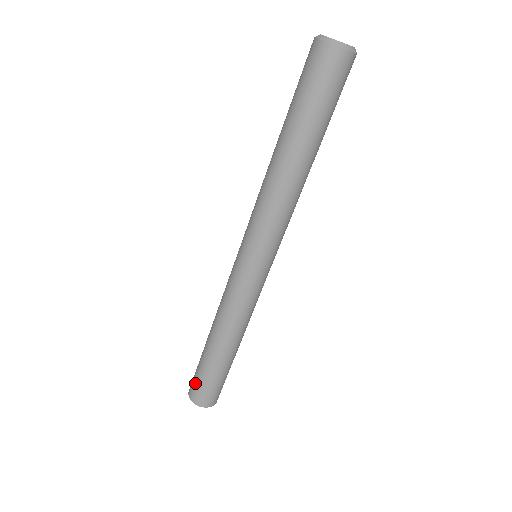
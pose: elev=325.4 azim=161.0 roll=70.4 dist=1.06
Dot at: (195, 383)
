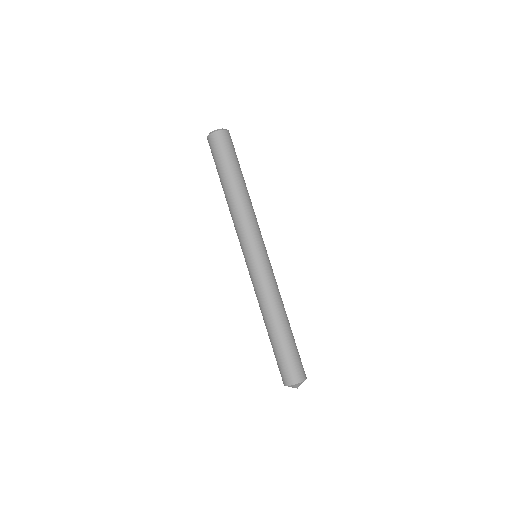
Dot at: occluded
